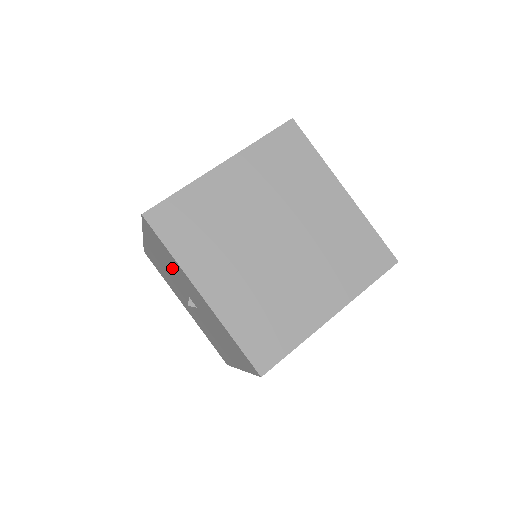
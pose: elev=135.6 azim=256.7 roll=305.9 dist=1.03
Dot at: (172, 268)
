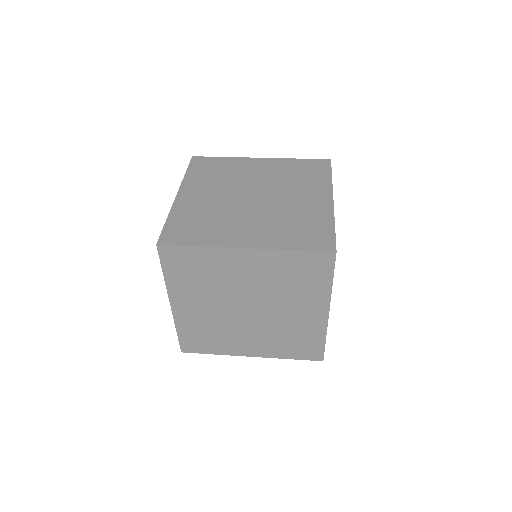
Dot at: occluded
